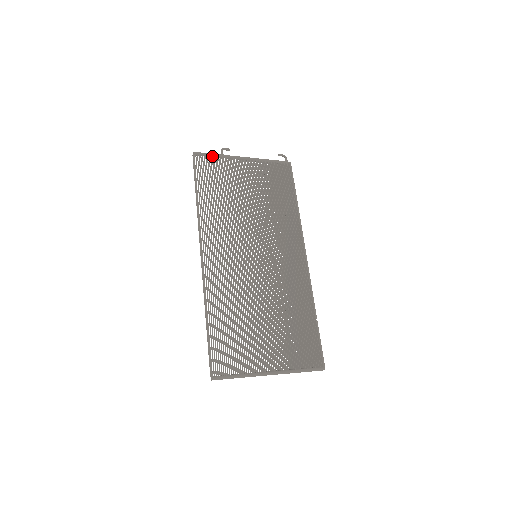
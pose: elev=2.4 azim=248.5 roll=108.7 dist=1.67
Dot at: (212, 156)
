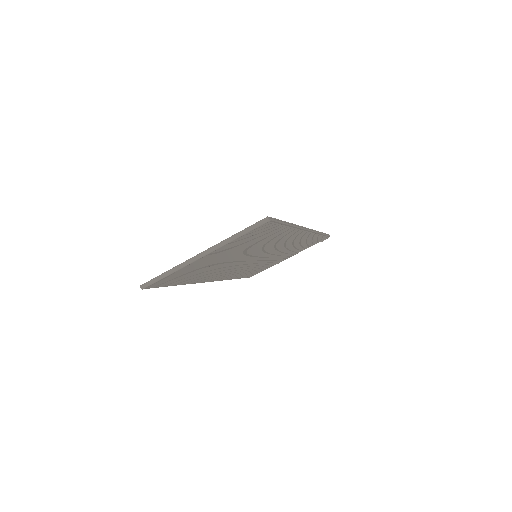
Dot at: occluded
